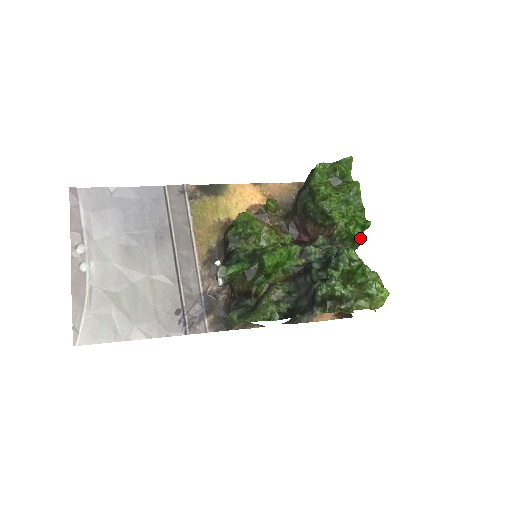
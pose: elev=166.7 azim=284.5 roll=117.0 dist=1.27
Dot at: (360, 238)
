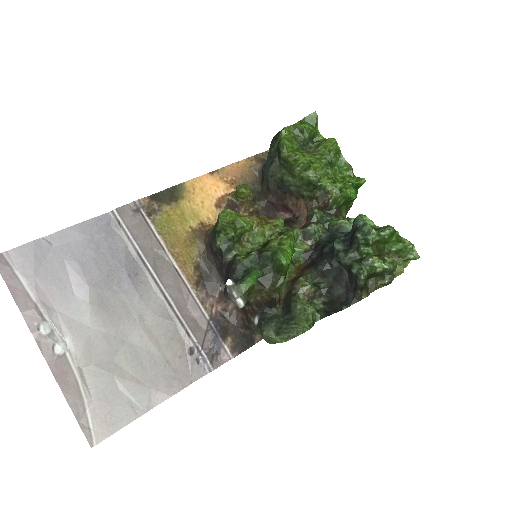
Dot at: (355, 198)
